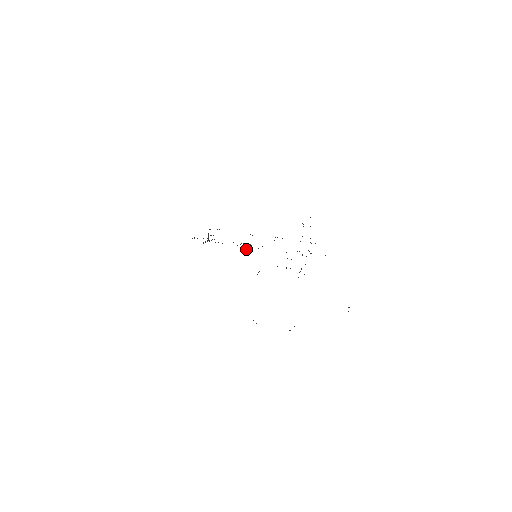
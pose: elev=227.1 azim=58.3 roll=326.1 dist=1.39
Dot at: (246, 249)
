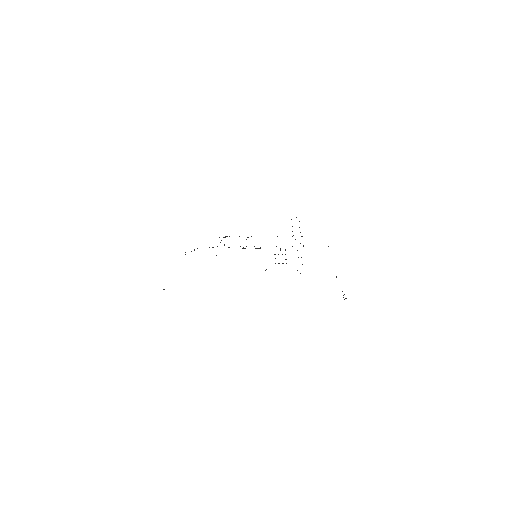
Dot at: occluded
